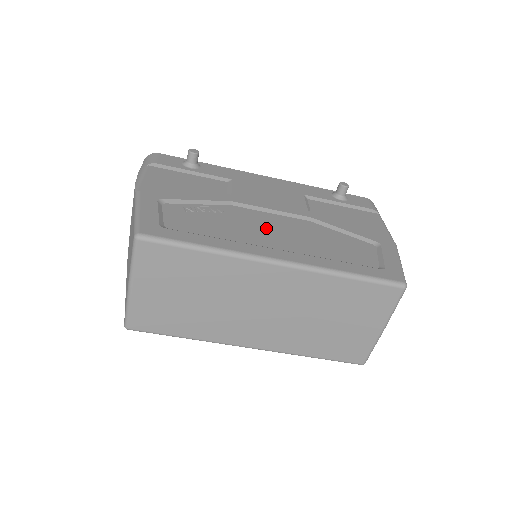
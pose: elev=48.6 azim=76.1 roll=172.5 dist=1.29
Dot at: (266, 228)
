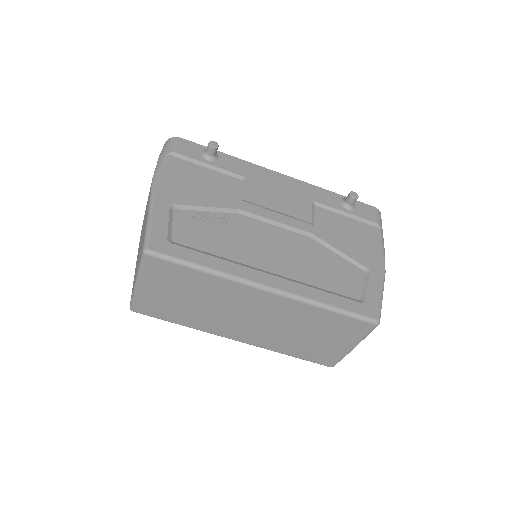
Dot at: (266, 245)
